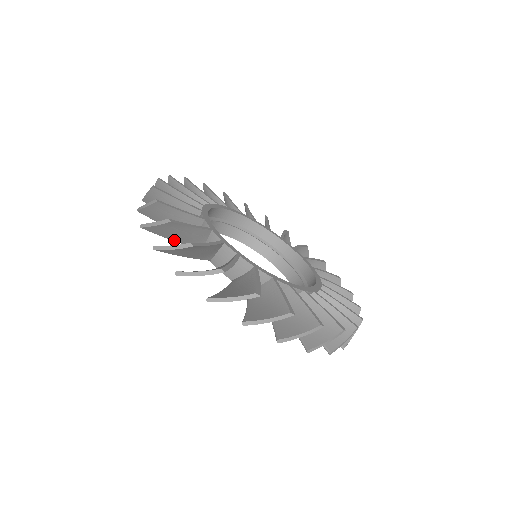
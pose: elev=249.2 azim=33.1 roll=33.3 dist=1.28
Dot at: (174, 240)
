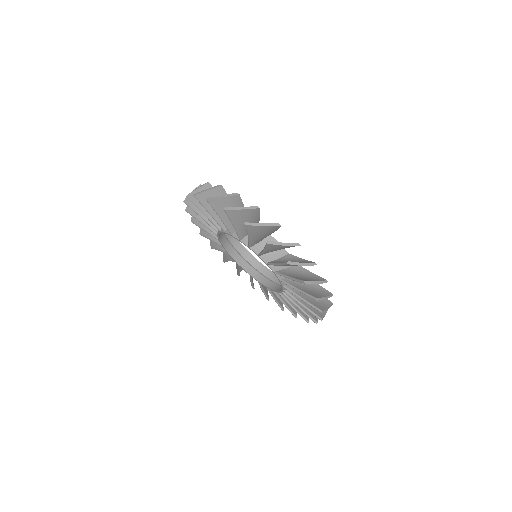
Dot at: (201, 215)
